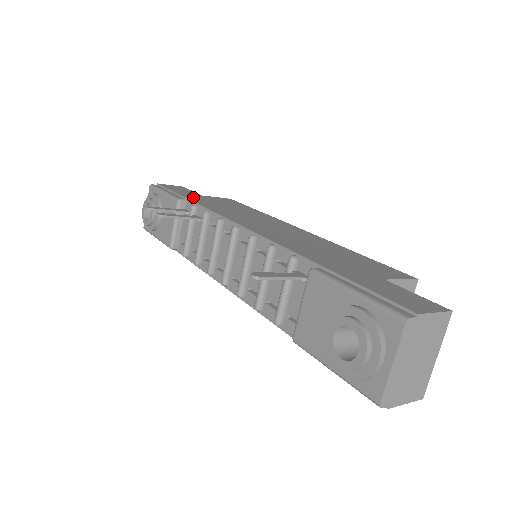
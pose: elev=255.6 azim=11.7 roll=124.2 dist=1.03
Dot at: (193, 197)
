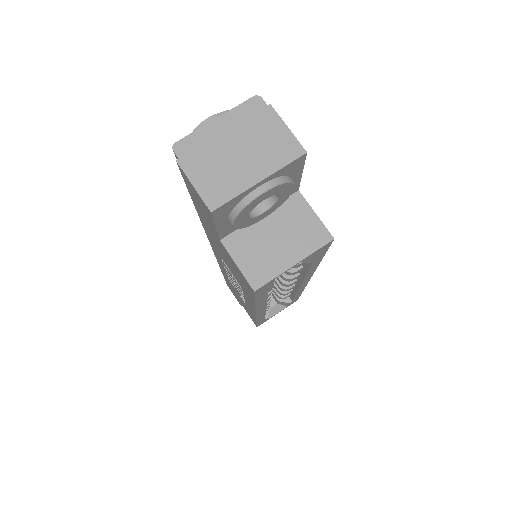
Dot at: occluded
